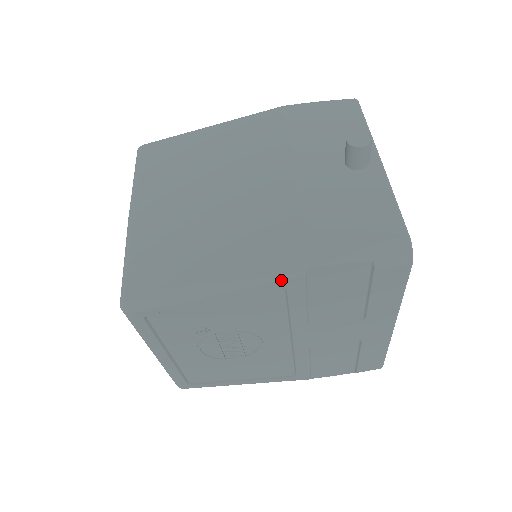
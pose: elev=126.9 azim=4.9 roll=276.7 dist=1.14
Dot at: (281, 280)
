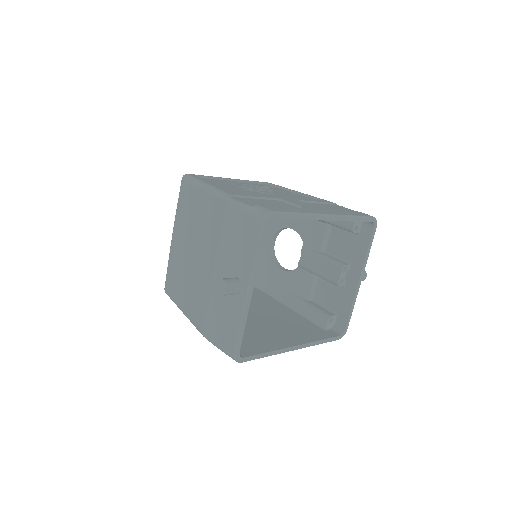
Dot at: occluded
